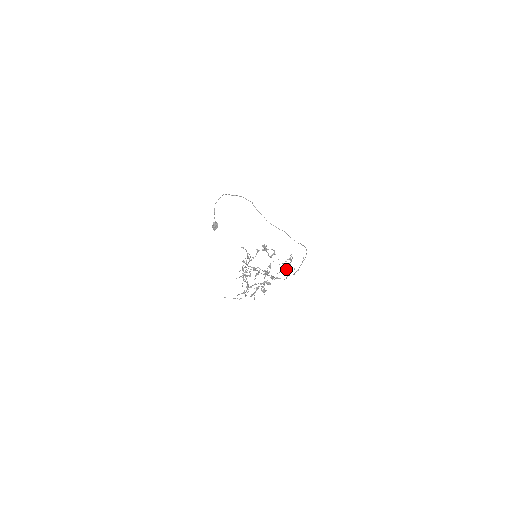
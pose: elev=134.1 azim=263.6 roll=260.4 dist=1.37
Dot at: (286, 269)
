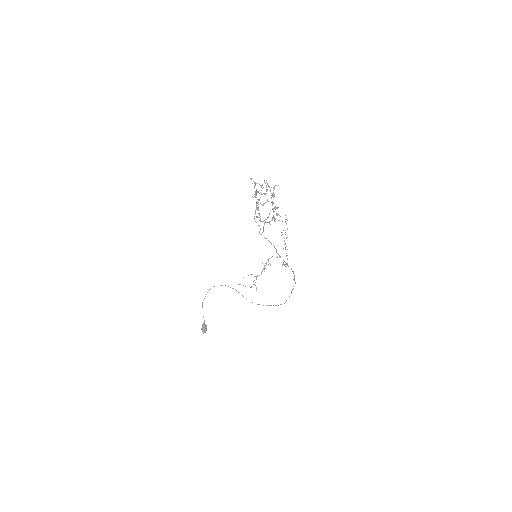
Dot at: occluded
